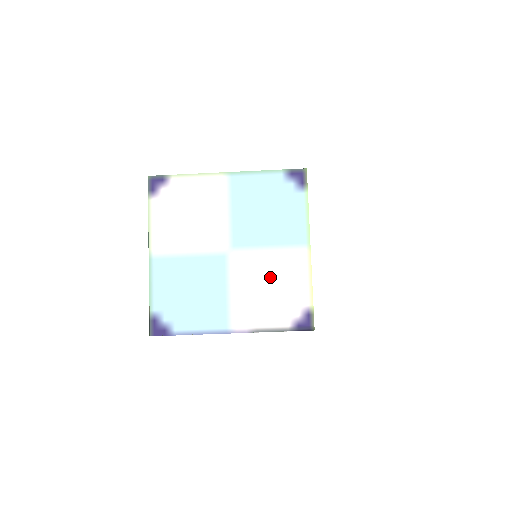
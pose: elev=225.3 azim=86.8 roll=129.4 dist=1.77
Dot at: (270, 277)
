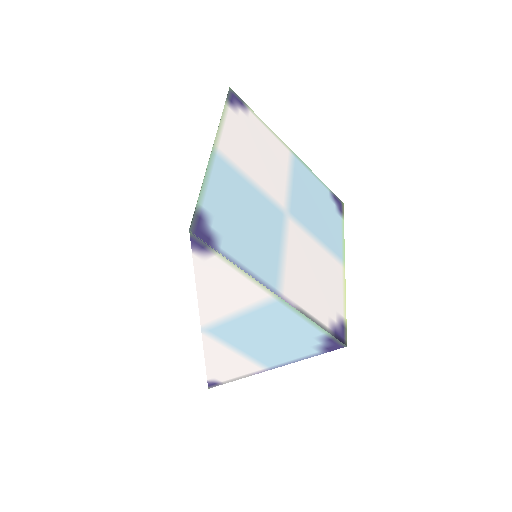
Dot at: (316, 265)
